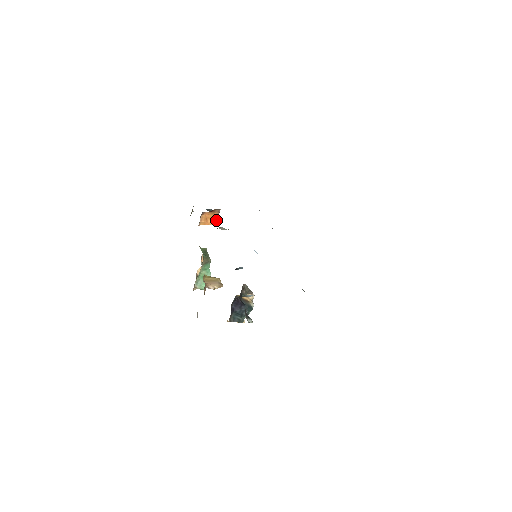
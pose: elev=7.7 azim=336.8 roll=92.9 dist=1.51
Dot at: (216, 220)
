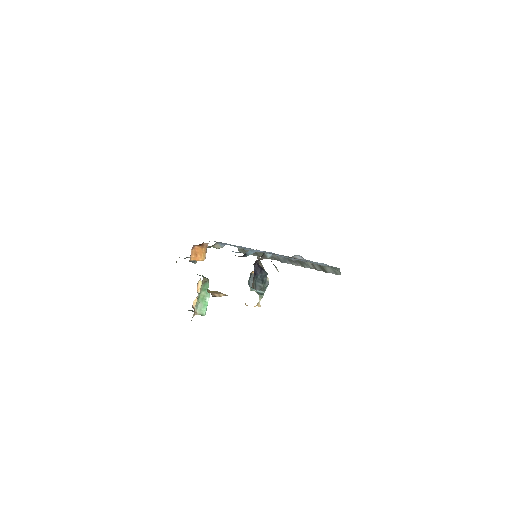
Dot at: (205, 255)
